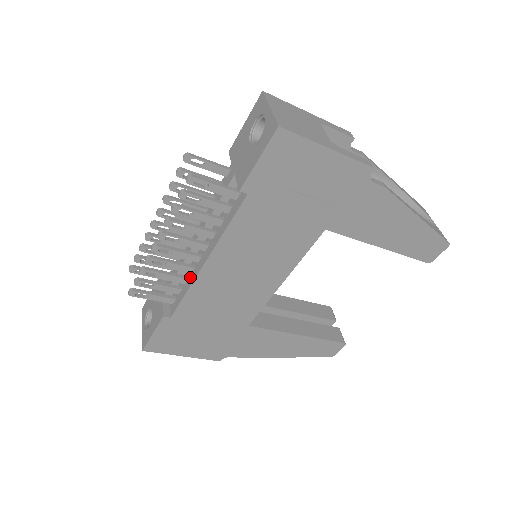
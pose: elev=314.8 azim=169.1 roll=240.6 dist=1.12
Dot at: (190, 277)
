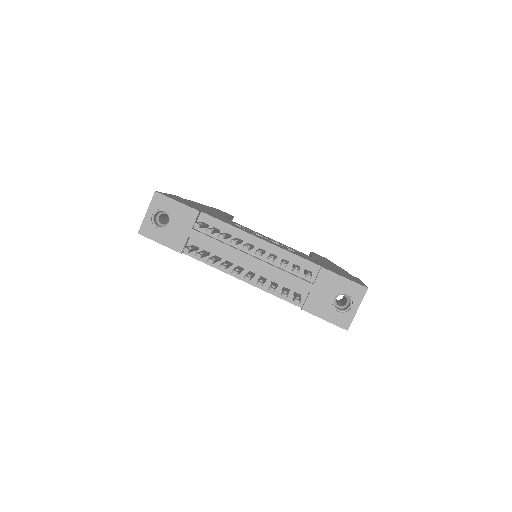
Dot at: occluded
